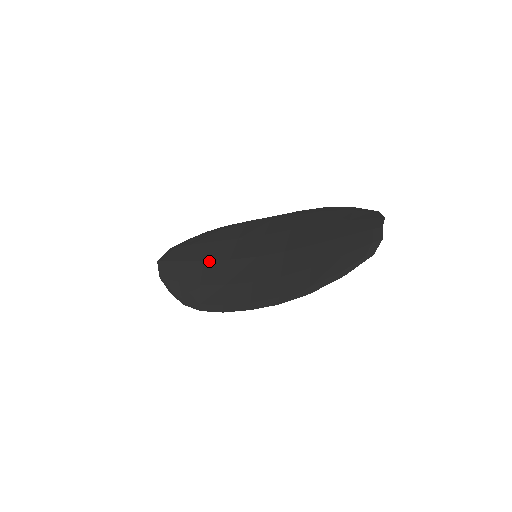
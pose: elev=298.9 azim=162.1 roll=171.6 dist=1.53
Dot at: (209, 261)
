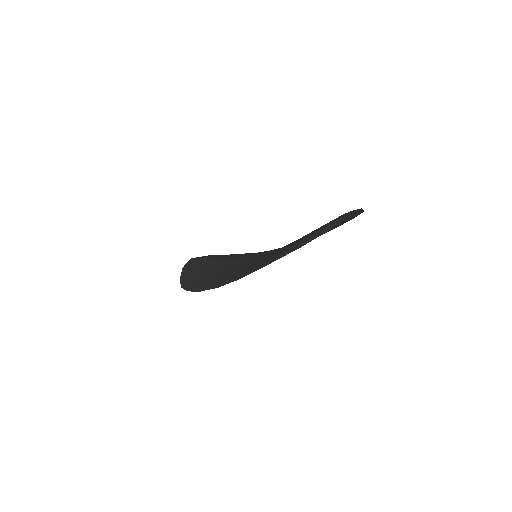
Dot at: (223, 261)
